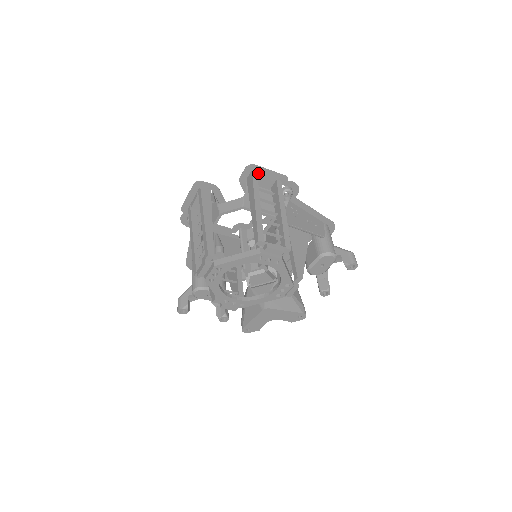
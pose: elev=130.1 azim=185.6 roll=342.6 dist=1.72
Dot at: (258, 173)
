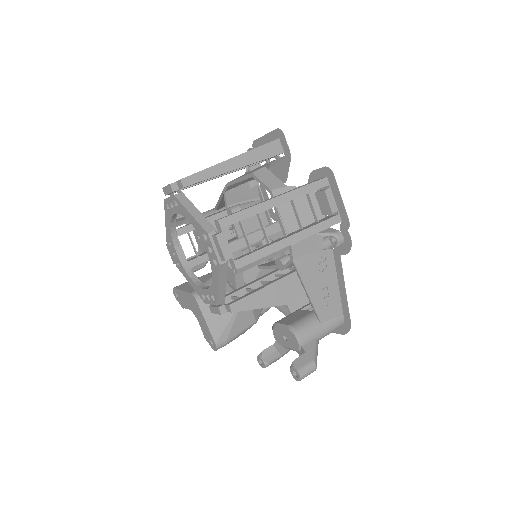
Dot at: (329, 186)
